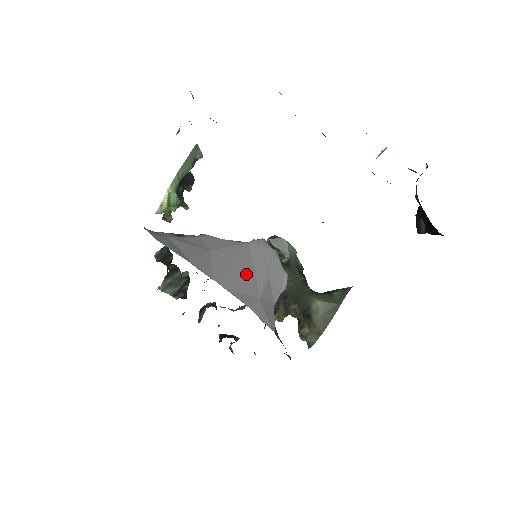
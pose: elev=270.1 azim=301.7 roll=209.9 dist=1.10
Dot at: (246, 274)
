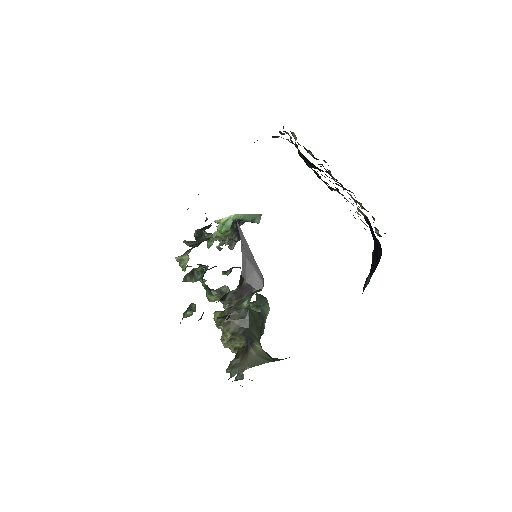
Dot at: (247, 249)
